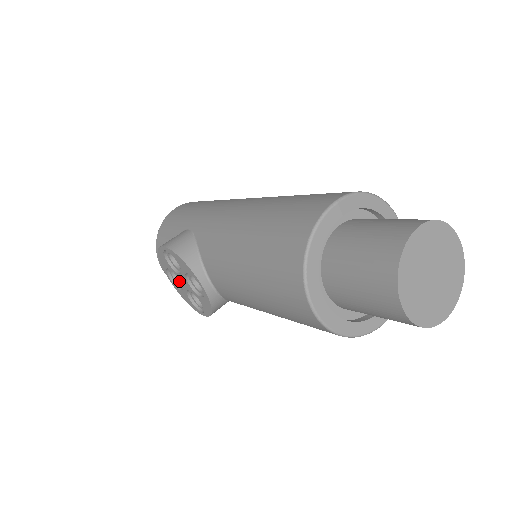
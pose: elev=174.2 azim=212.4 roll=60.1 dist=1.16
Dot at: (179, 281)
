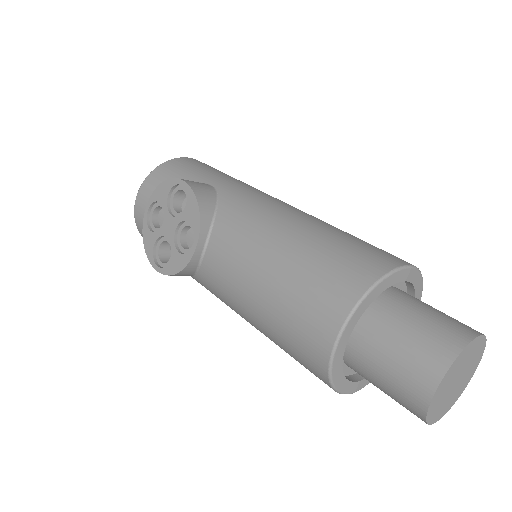
Dot at: (154, 222)
